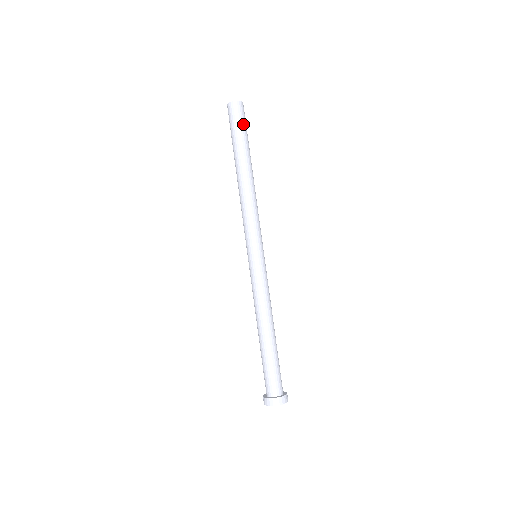
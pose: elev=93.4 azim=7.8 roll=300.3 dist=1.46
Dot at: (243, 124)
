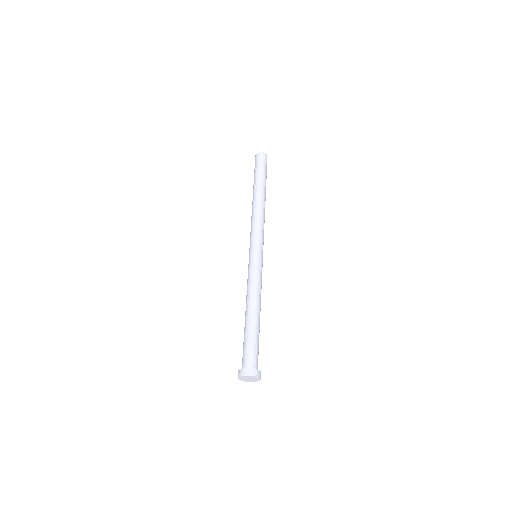
Dot at: (266, 168)
